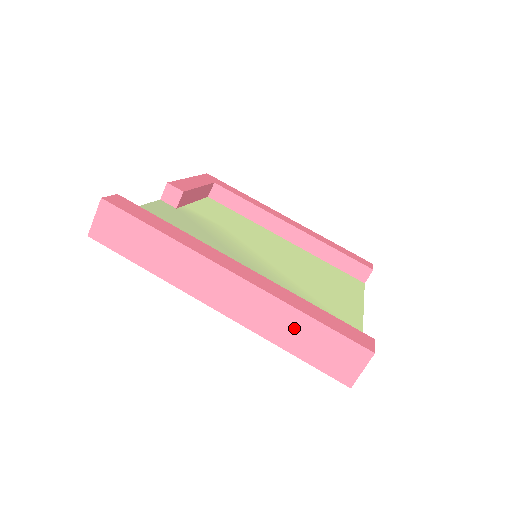
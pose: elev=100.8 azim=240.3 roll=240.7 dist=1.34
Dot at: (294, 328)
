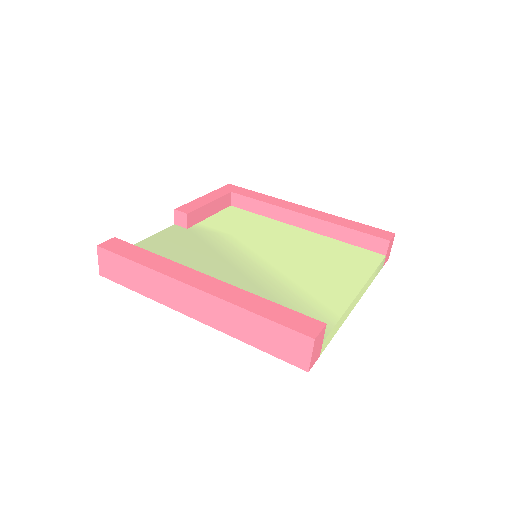
Dot at: (248, 325)
